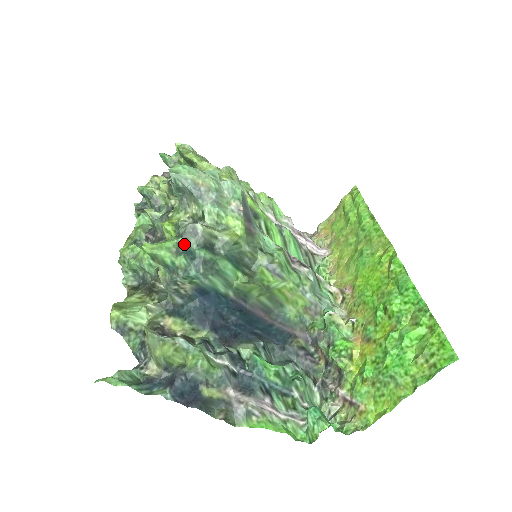
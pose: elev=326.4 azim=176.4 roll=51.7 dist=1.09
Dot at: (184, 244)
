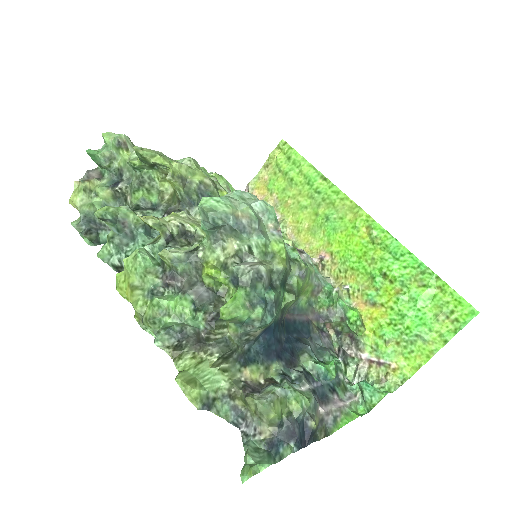
Dot at: (253, 293)
